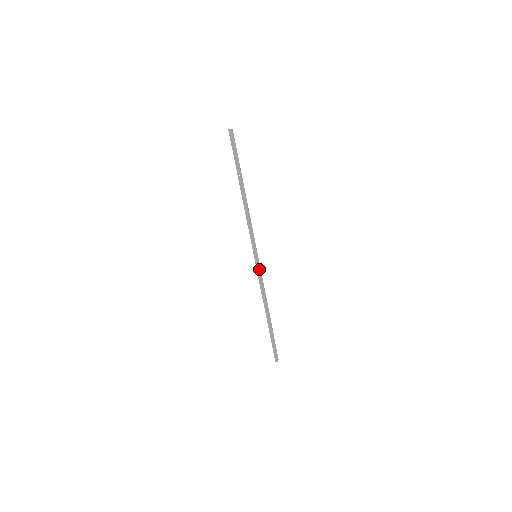
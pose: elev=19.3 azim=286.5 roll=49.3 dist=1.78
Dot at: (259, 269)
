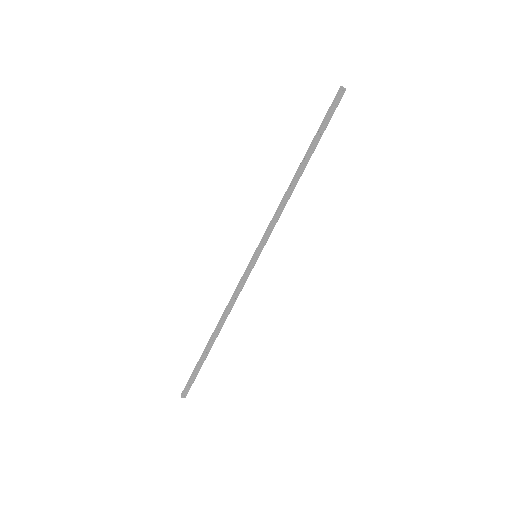
Dot at: (249, 274)
